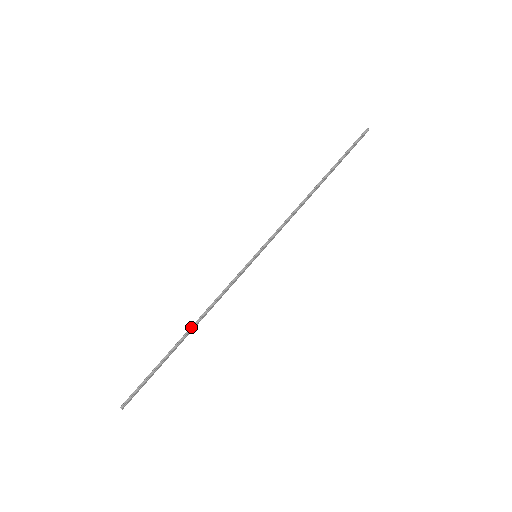
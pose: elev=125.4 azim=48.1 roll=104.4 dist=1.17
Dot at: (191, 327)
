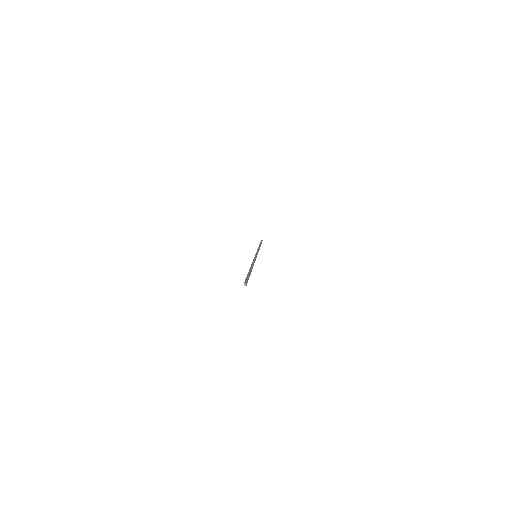
Dot at: (251, 266)
